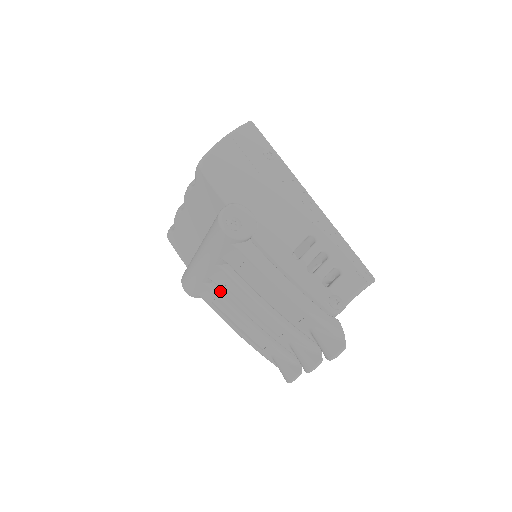
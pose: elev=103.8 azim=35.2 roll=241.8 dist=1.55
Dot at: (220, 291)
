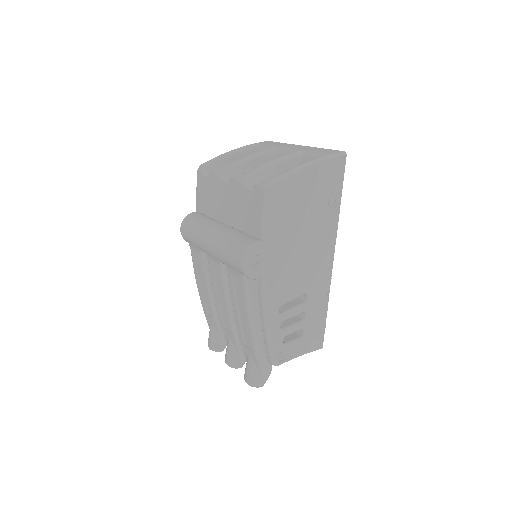
Dot at: (207, 263)
